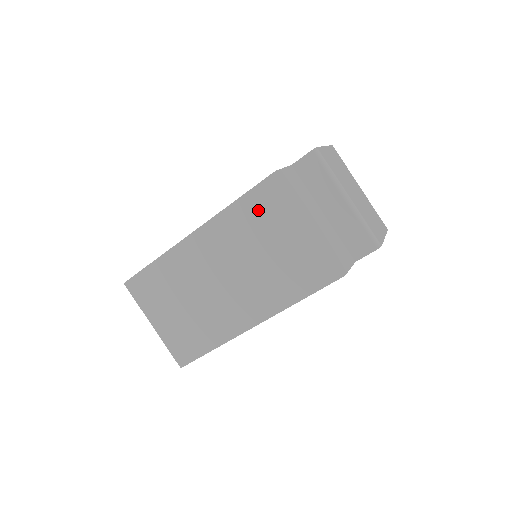
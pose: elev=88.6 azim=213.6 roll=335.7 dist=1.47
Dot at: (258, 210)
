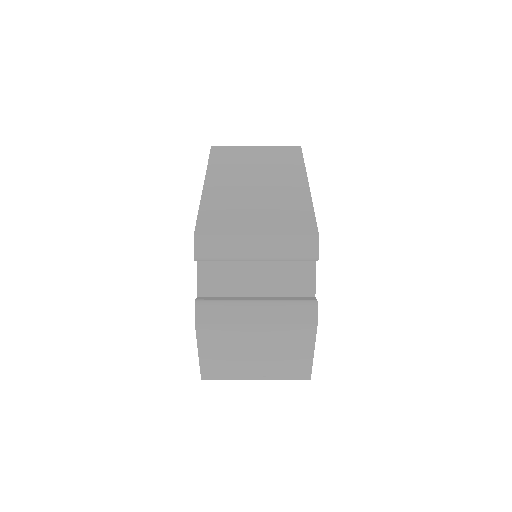
Dot at: occluded
